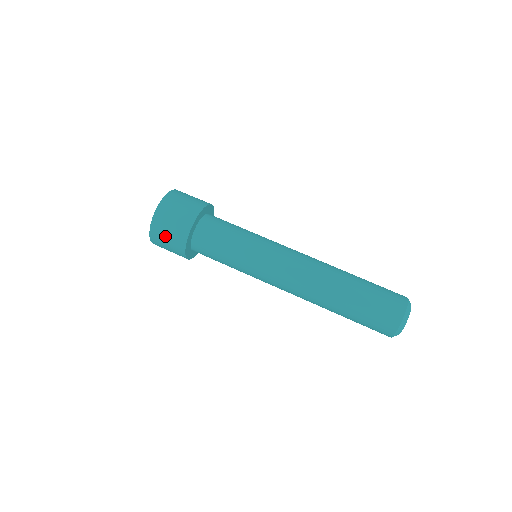
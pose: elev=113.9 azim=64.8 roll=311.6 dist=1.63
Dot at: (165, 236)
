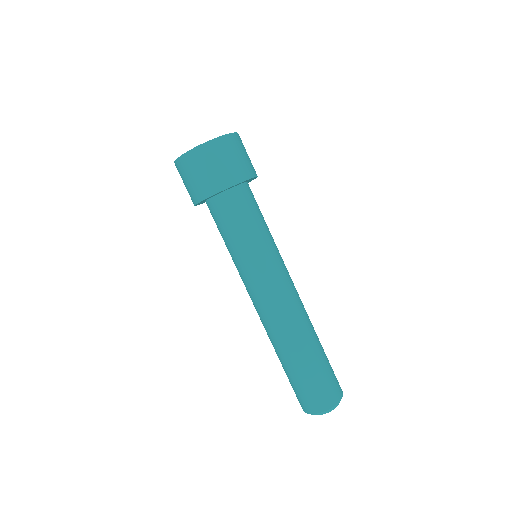
Dot at: (193, 173)
